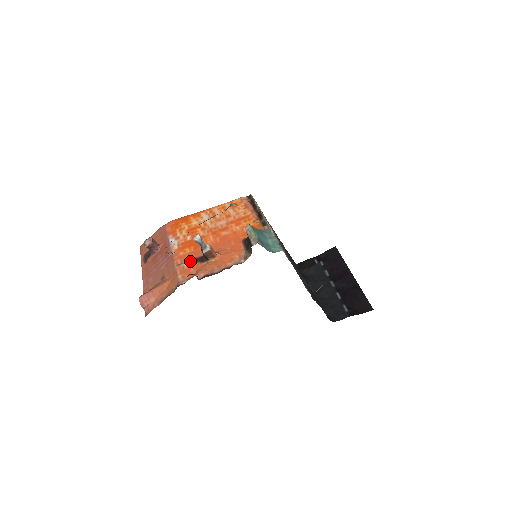
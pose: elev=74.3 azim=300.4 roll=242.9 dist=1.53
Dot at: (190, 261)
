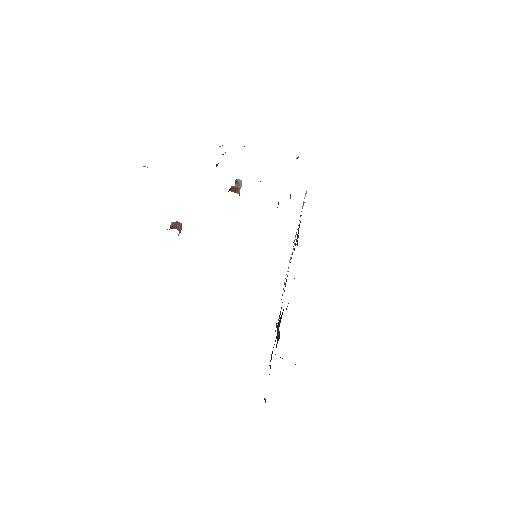
Dot at: occluded
